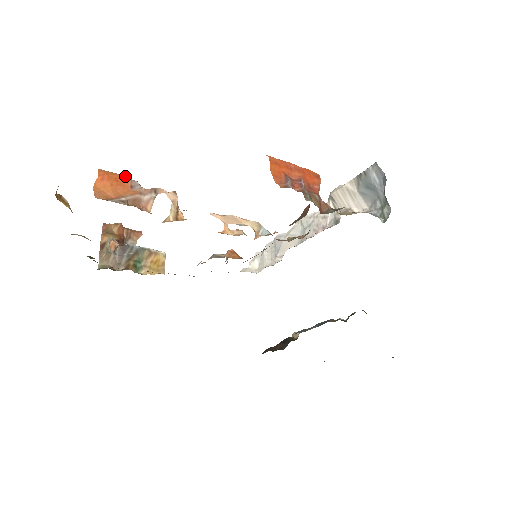
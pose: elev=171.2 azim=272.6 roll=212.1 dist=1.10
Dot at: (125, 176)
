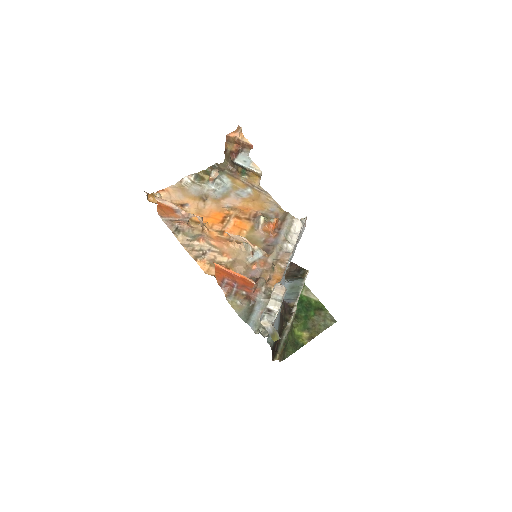
Dot at: (171, 207)
